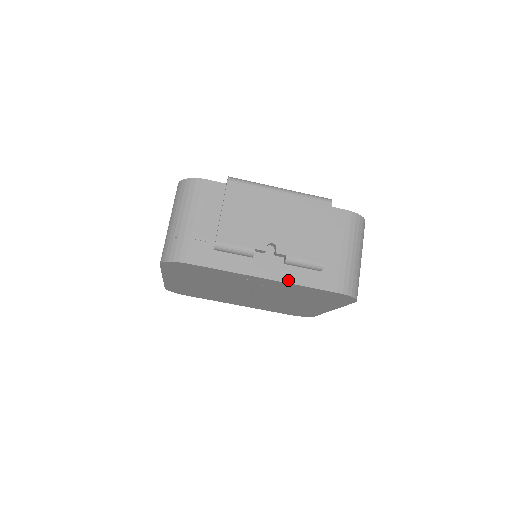
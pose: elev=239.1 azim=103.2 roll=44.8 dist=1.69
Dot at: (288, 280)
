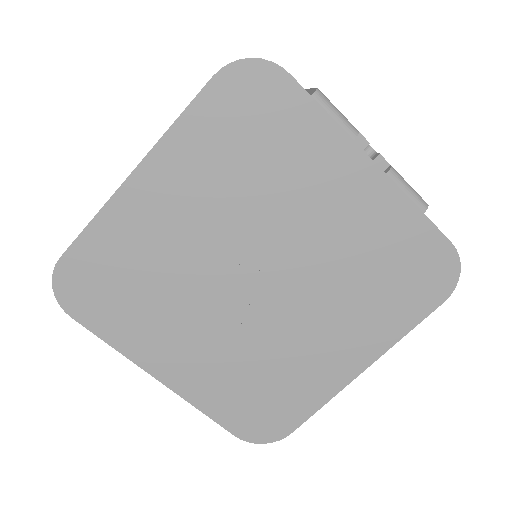
Dot at: (398, 187)
